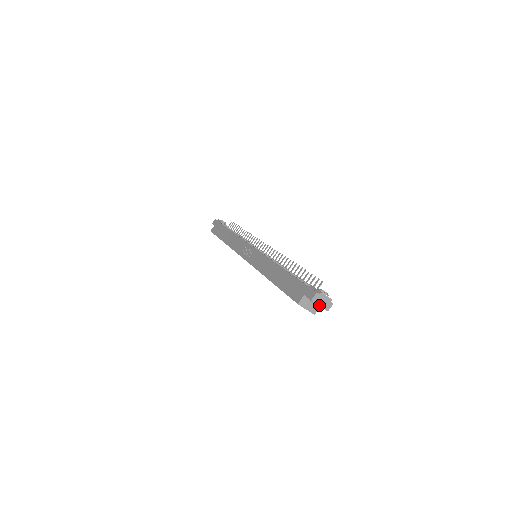
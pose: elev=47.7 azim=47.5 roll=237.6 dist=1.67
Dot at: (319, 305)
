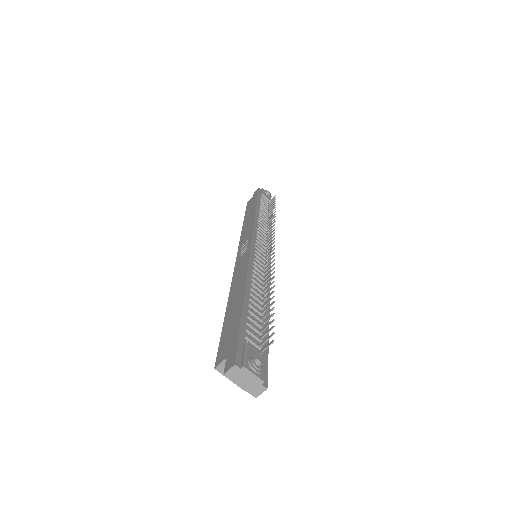
Dot at: (239, 384)
